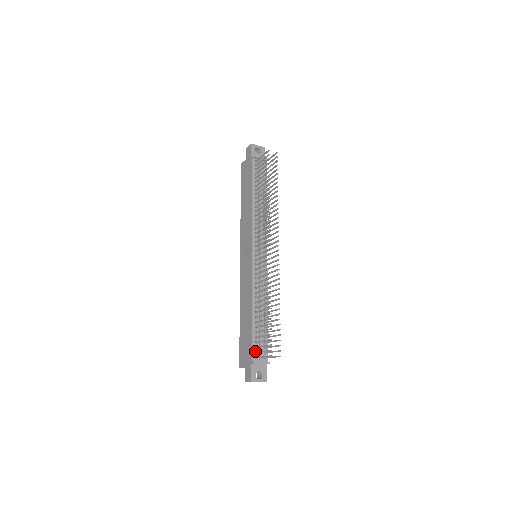
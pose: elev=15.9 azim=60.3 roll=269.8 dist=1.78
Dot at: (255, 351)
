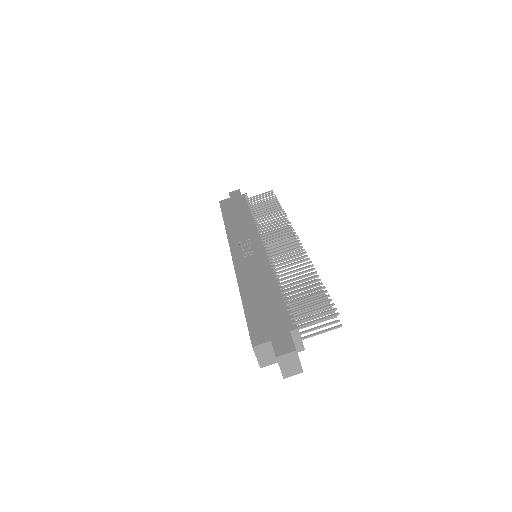
Dot at: occluded
